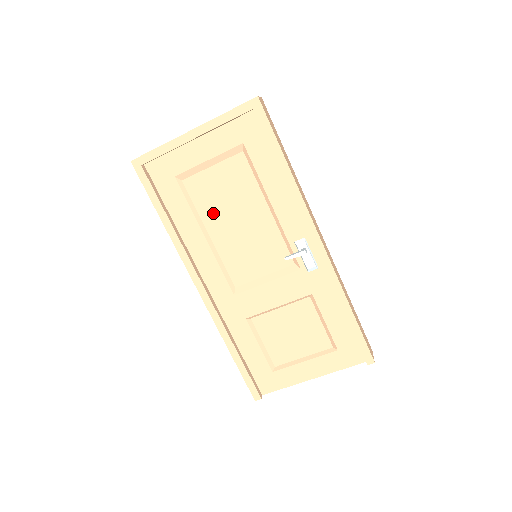
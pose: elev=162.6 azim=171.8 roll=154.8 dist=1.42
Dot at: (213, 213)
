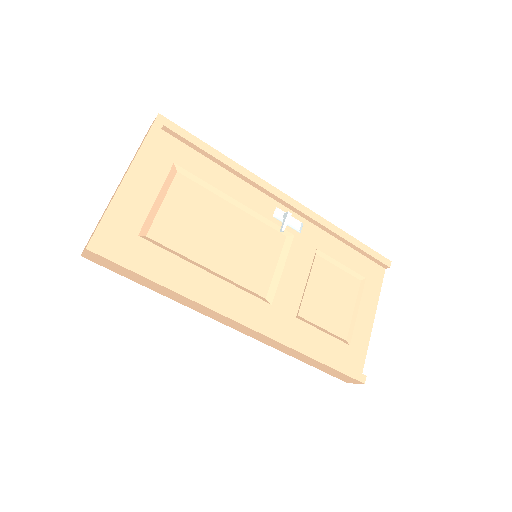
Dot at: (196, 245)
